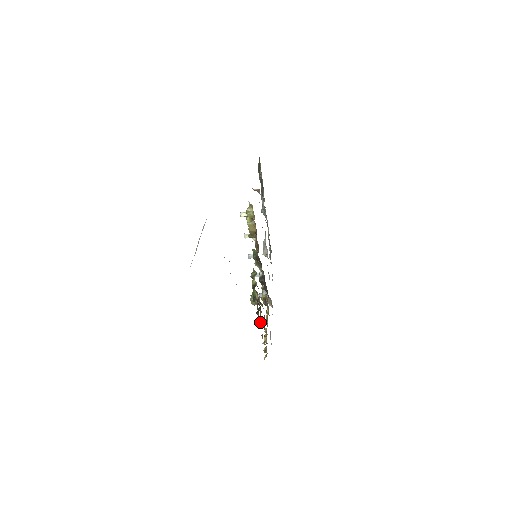
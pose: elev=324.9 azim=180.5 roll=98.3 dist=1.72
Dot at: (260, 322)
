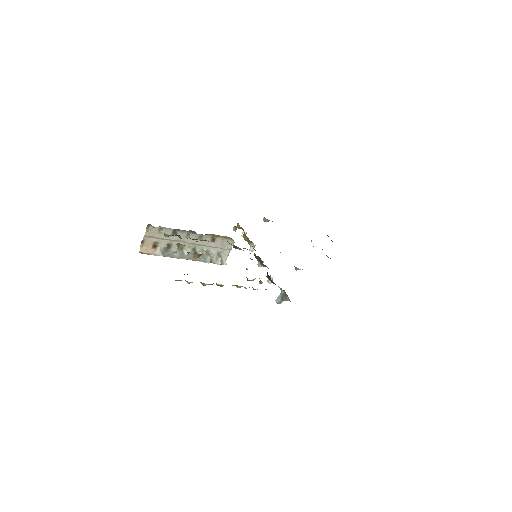
Dot at: occluded
